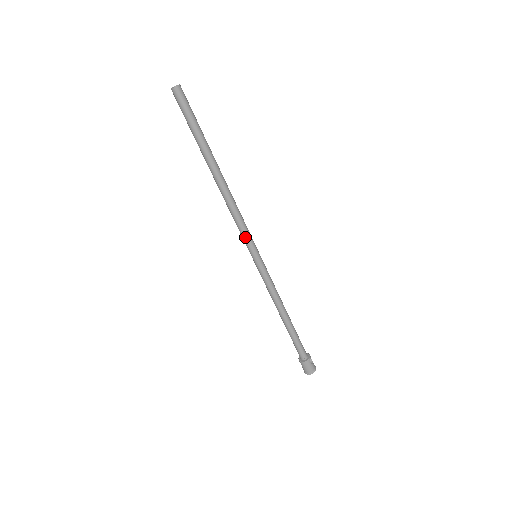
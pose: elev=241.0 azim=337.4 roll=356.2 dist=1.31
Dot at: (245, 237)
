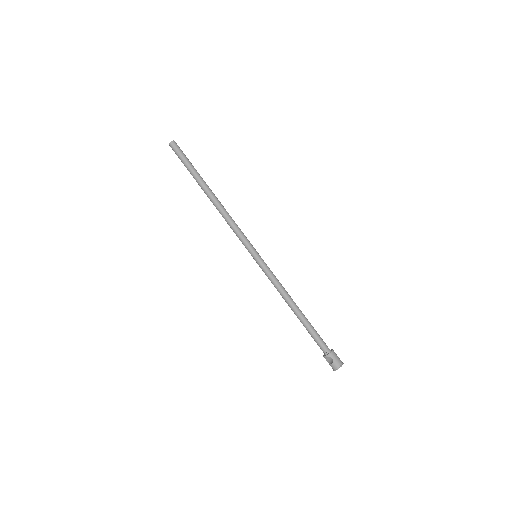
Dot at: (245, 238)
